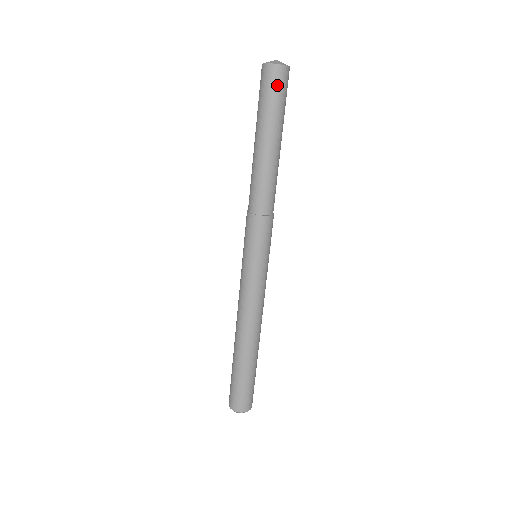
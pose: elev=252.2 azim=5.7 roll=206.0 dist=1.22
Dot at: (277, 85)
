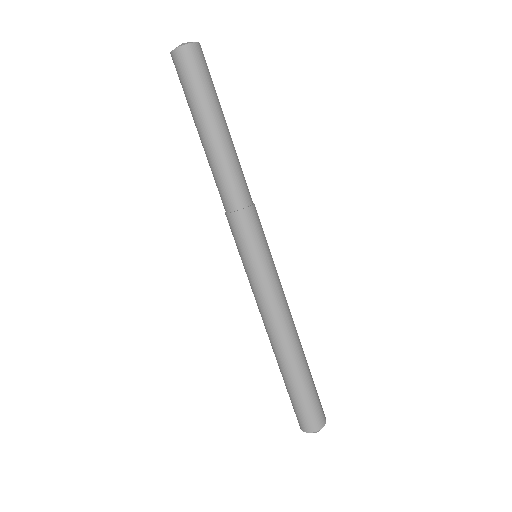
Dot at: (184, 70)
